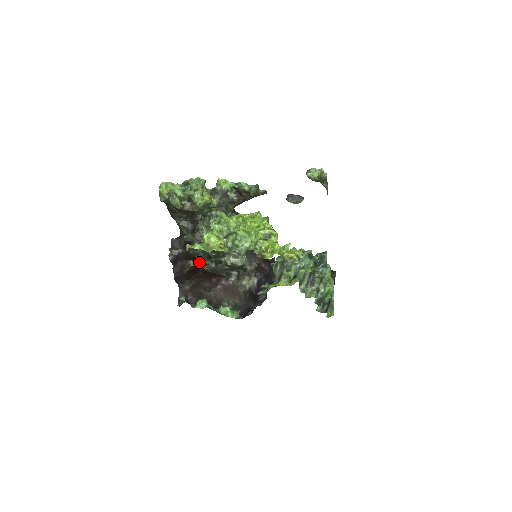
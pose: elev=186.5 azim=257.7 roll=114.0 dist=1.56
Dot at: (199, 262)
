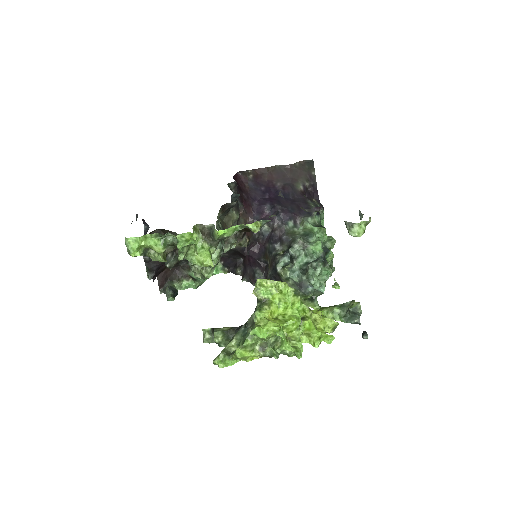
Dot at: occluded
